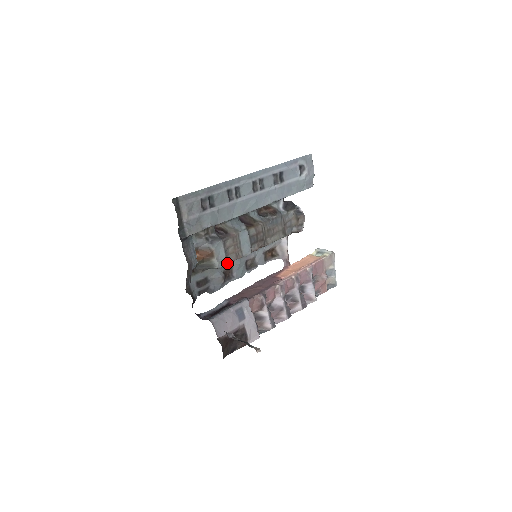
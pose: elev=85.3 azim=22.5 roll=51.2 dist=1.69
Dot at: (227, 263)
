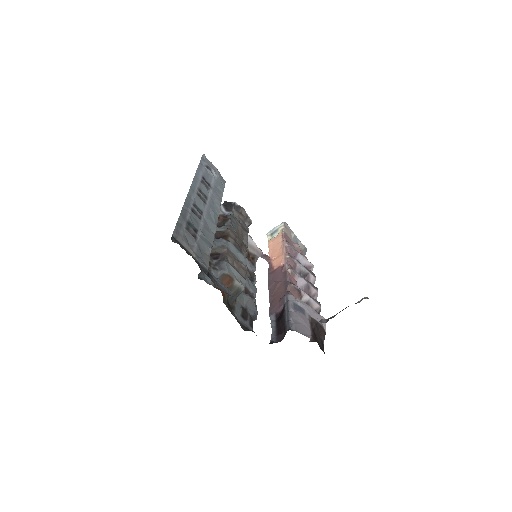
Dot at: (244, 279)
